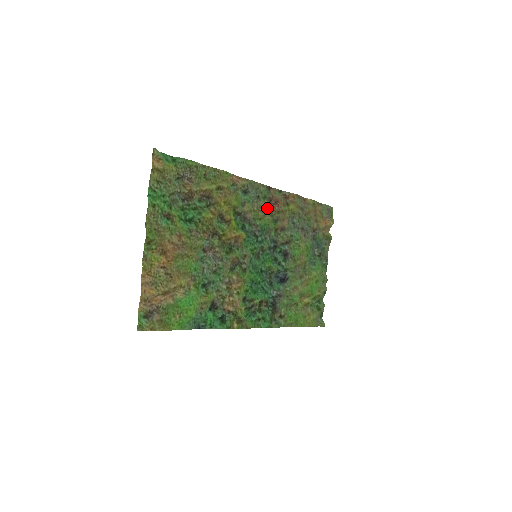
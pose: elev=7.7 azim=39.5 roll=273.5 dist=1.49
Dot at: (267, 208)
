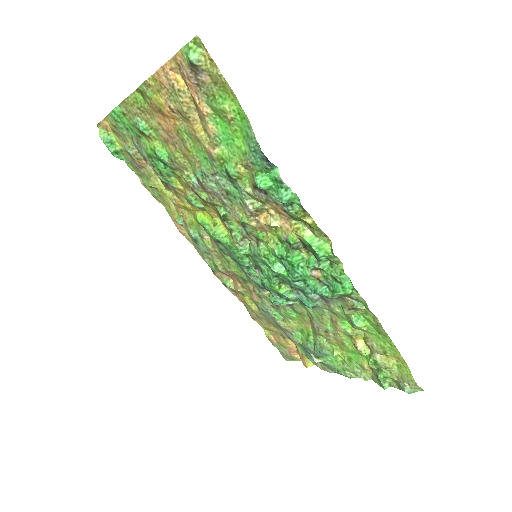
Dot at: (226, 270)
